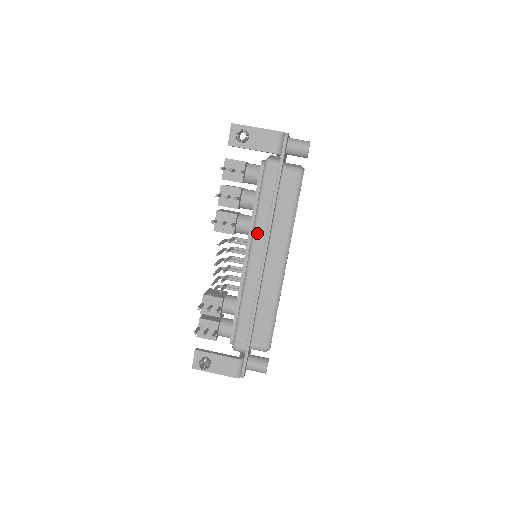
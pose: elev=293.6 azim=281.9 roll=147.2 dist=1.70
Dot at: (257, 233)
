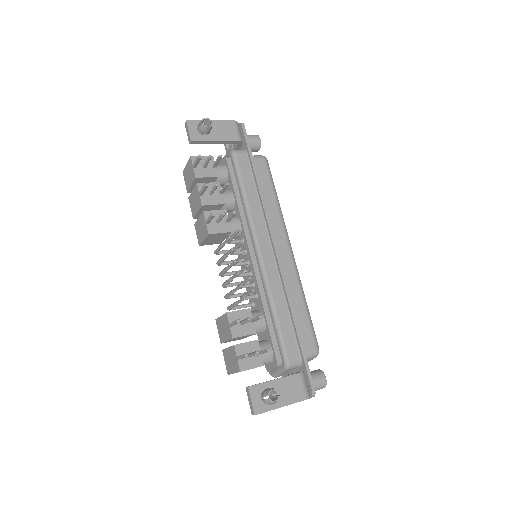
Dot at: (255, 222)
